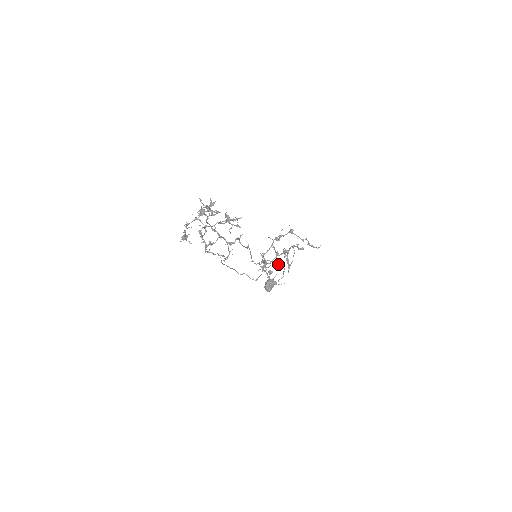
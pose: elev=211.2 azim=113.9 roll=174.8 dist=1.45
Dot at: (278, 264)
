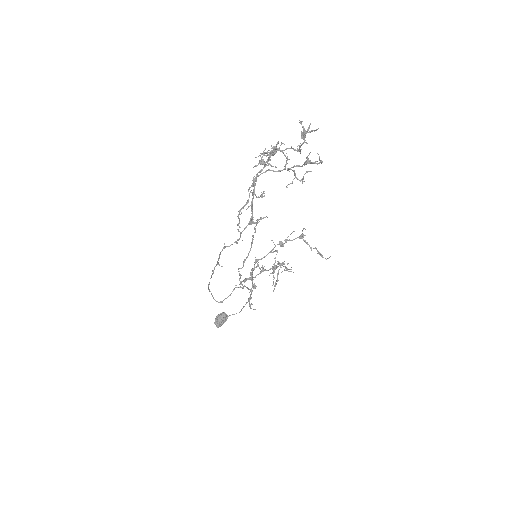
Dot at: (248, 289)
